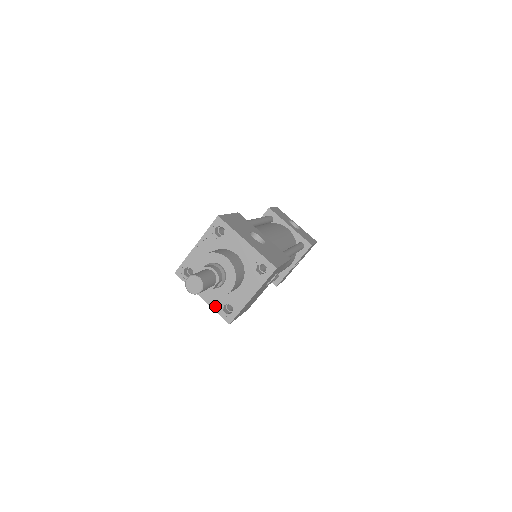
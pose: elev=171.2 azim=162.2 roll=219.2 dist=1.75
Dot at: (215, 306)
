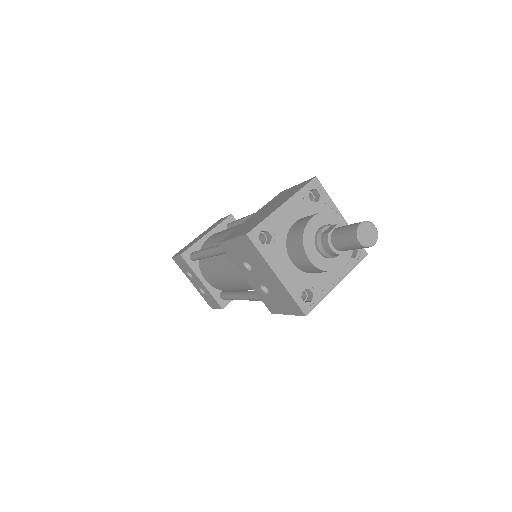
Dot at: (292, 289)
